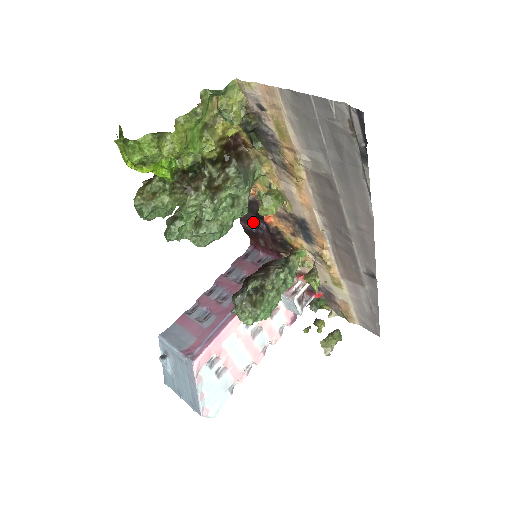
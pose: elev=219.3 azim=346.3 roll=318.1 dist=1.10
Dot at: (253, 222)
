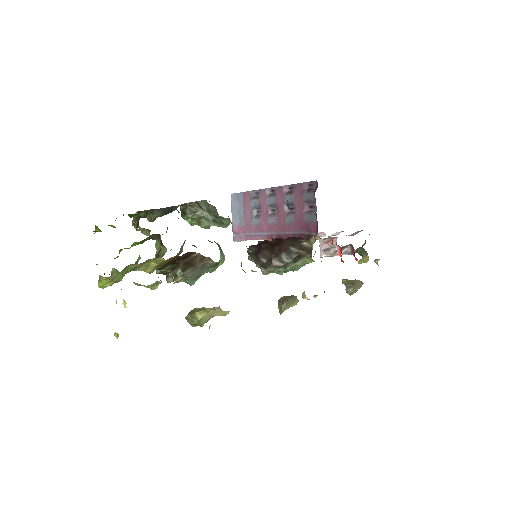
Dot at: (288, 205)
